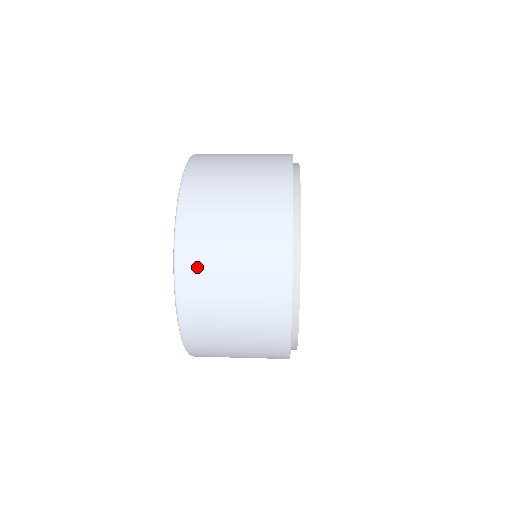
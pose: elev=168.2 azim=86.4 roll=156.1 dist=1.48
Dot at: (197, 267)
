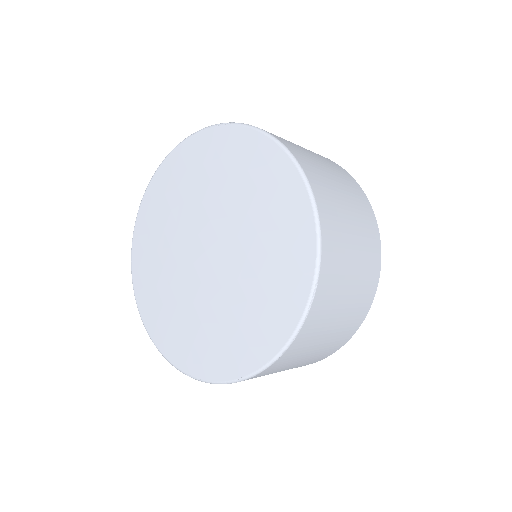
Dot at: (330, 210)
